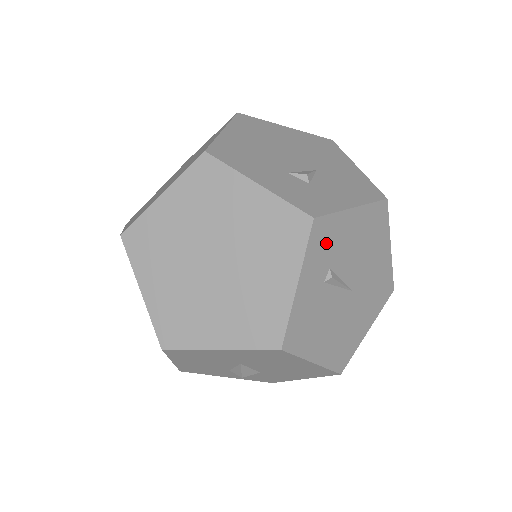
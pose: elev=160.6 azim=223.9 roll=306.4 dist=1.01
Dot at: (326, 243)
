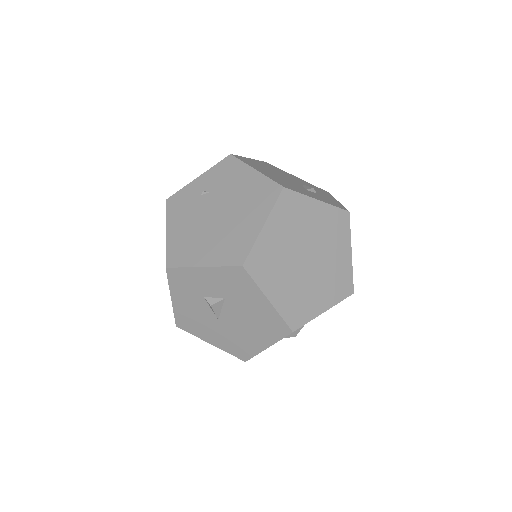
Dot at: occluded
